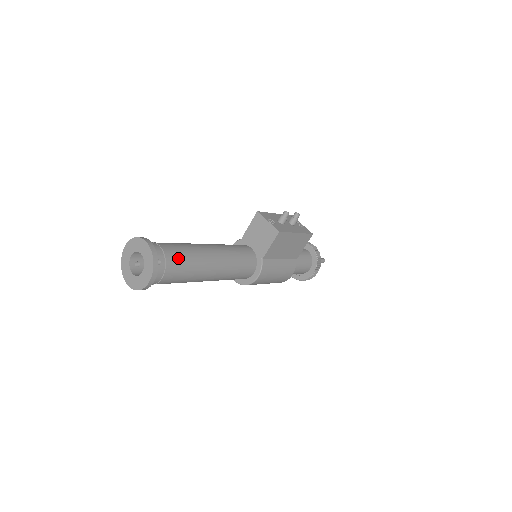
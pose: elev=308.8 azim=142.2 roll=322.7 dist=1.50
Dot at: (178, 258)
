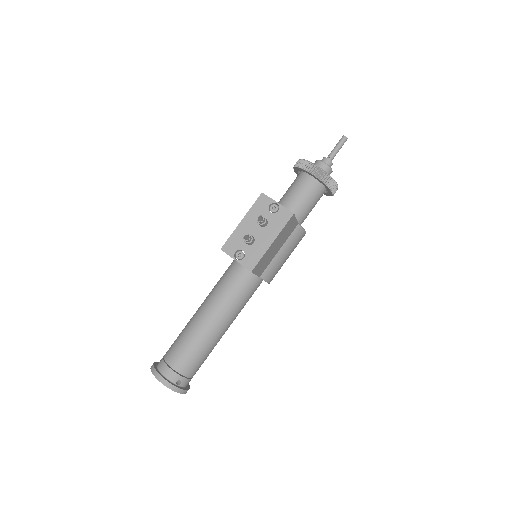
Dot at: (189, 363)
